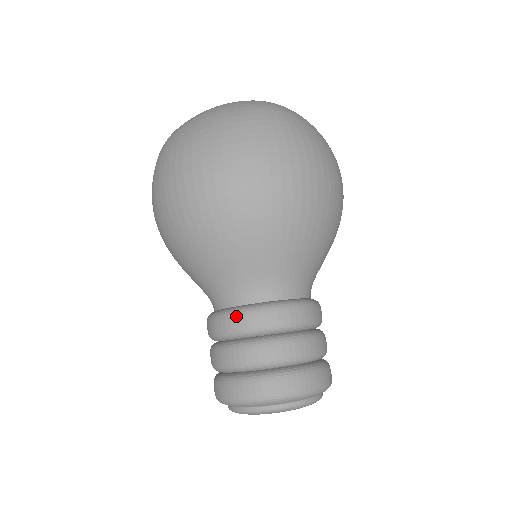
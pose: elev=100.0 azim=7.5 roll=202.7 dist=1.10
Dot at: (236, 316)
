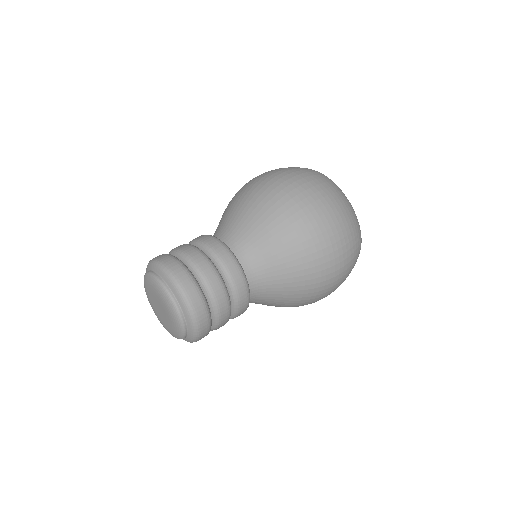
Dot at: occluded
